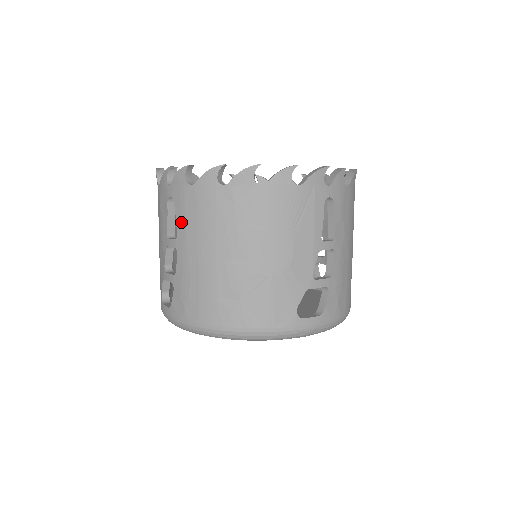
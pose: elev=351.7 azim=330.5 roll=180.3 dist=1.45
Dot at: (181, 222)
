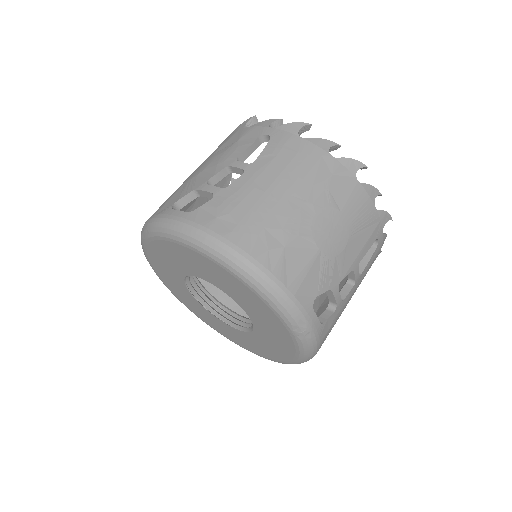
Dot at: (268, 155)
